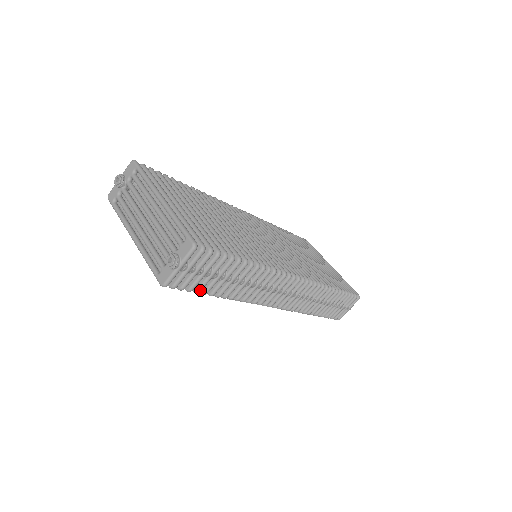
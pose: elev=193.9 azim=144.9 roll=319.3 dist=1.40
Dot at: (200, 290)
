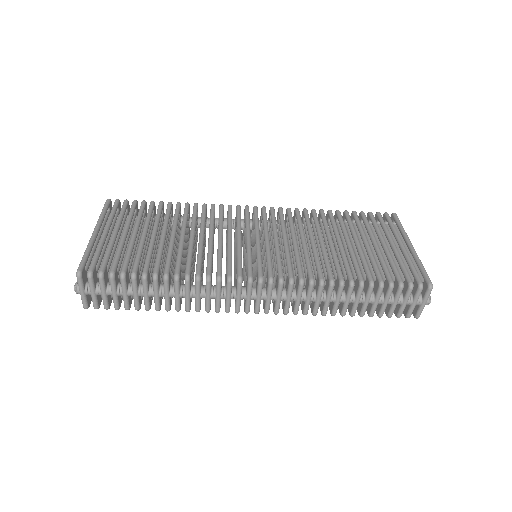
Dot at: (126, 307)
